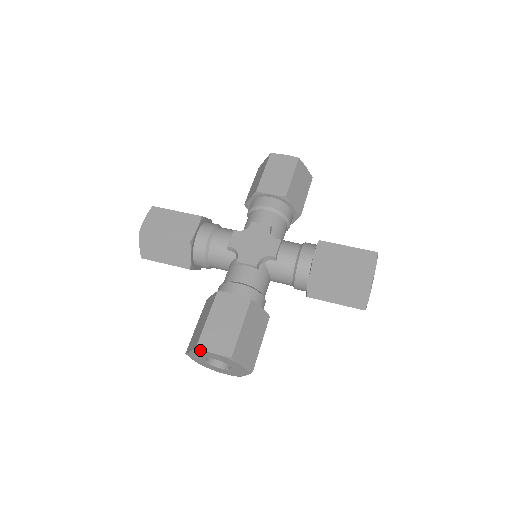
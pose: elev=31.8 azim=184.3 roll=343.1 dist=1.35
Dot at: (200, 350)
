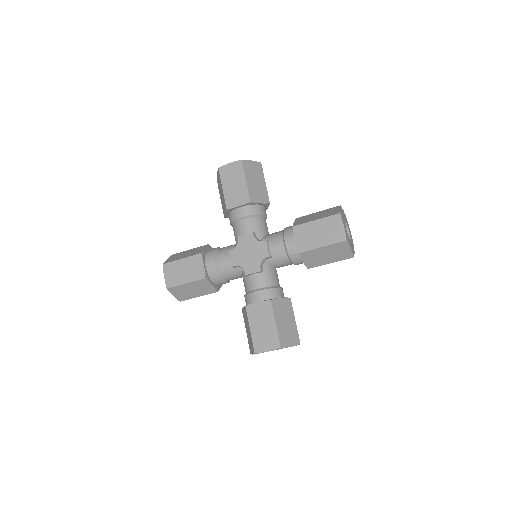
Dot at: (258, 353)
